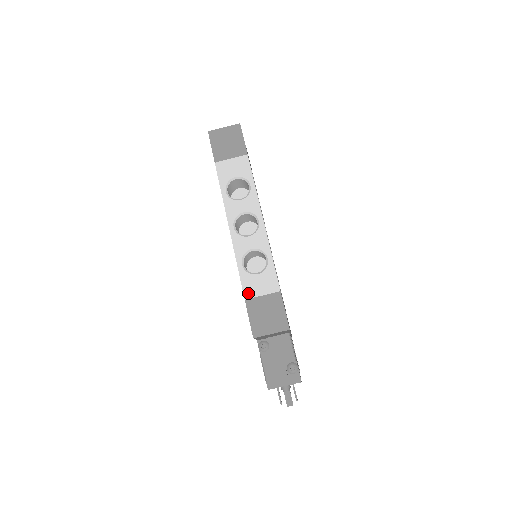
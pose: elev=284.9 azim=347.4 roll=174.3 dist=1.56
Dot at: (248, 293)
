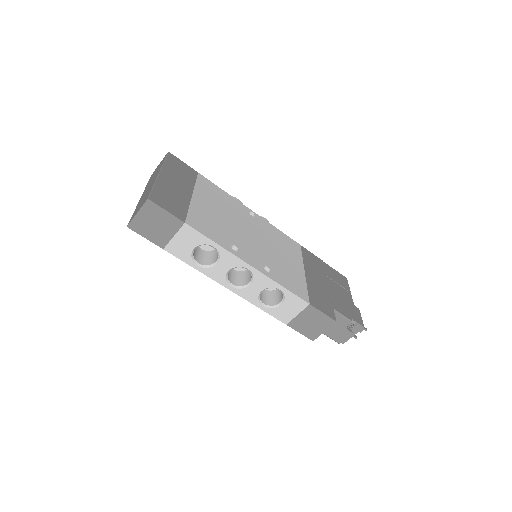
Dot at: (285, 320)
